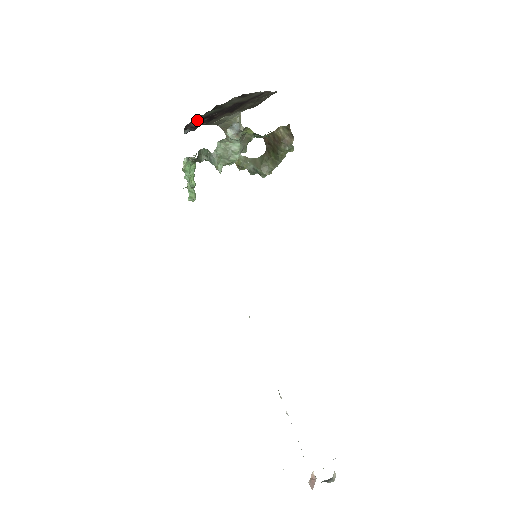
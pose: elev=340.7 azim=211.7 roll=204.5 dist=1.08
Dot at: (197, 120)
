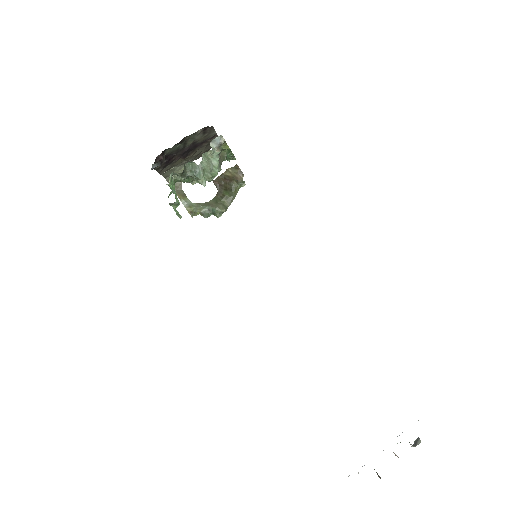
Dot at: (164, 154)
